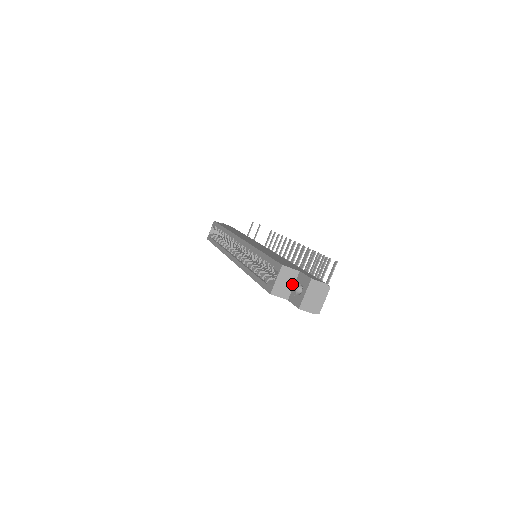
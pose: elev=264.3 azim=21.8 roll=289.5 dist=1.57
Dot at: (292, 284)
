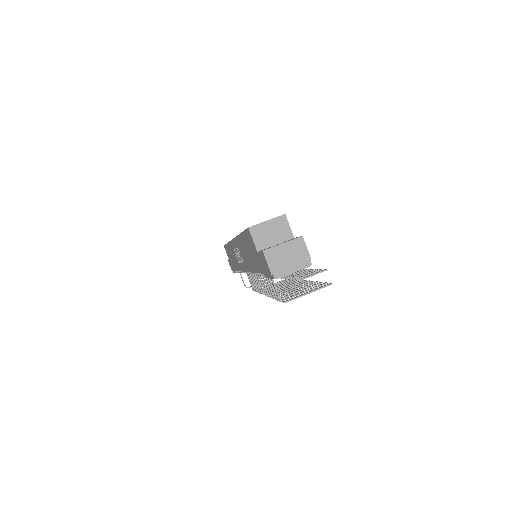
Dot at: (276, 242)
